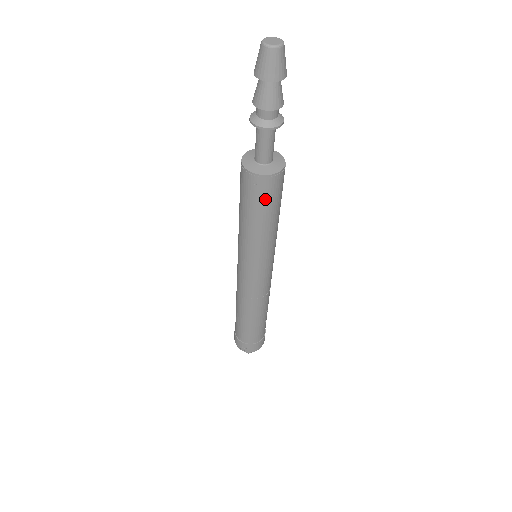
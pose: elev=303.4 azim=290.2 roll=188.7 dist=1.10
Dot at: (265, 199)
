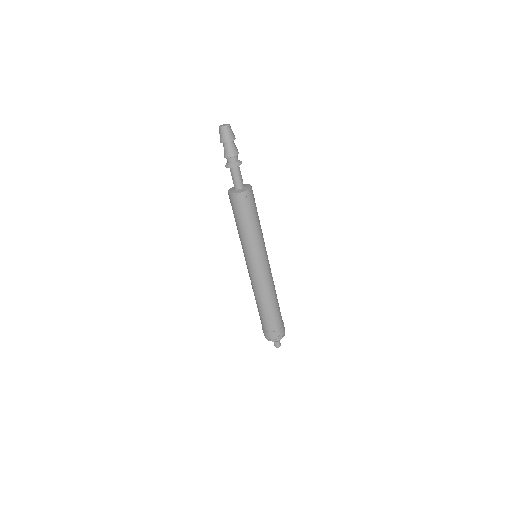
Dot at: (252, 205)
